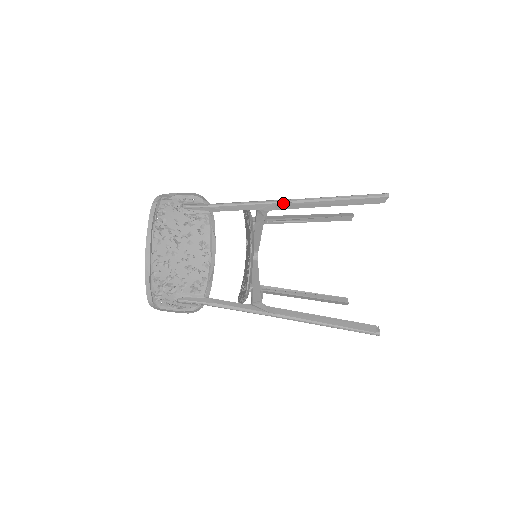
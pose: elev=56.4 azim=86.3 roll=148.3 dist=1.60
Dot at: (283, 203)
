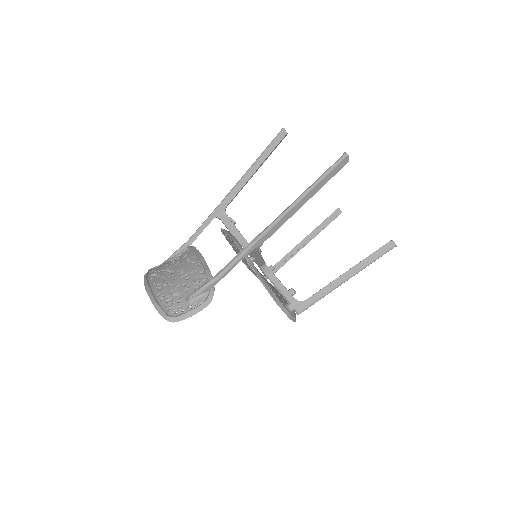
Dot at: (228, 195)
